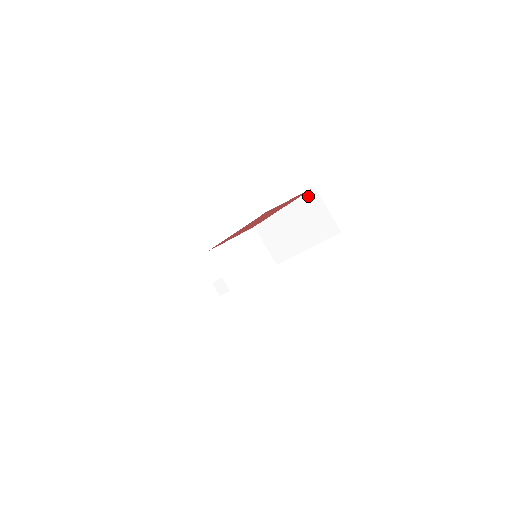
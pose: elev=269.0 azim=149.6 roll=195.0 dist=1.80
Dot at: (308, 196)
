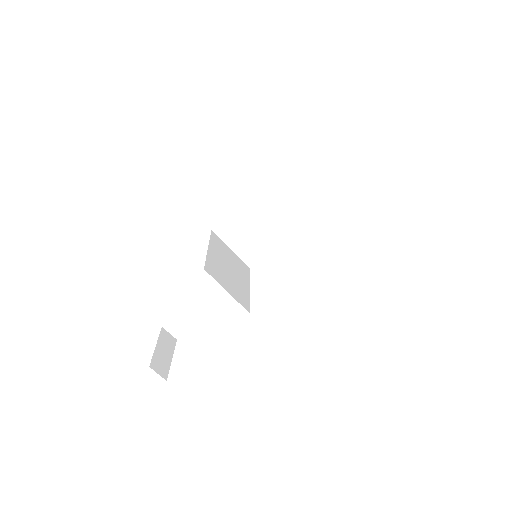
Dot at: (295, 166)
